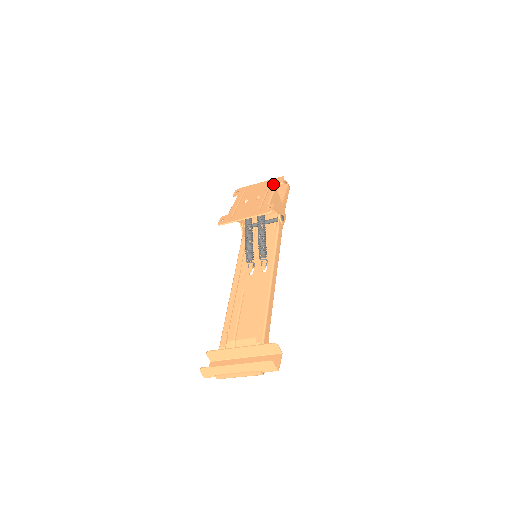
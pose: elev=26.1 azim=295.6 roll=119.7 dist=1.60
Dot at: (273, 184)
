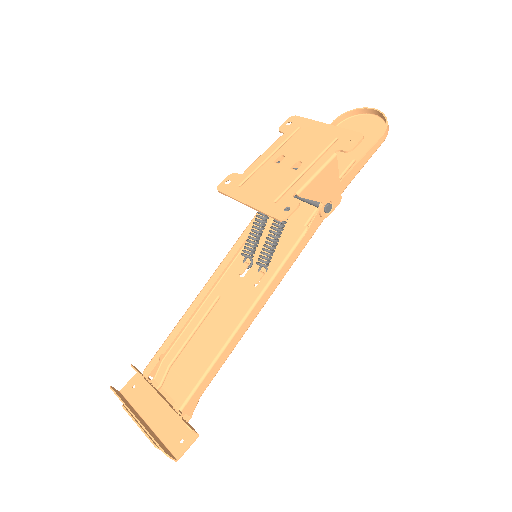
Dot at: (336, 145)
